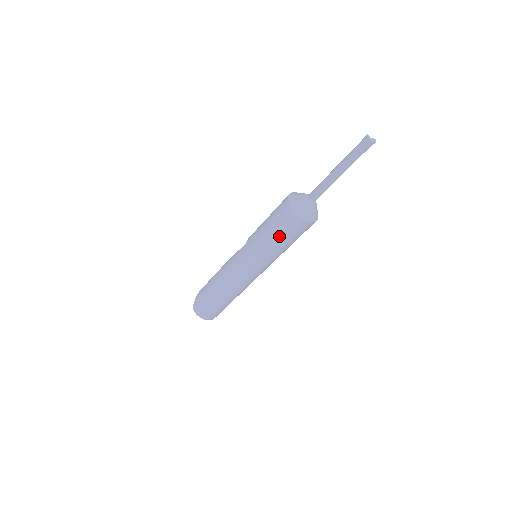
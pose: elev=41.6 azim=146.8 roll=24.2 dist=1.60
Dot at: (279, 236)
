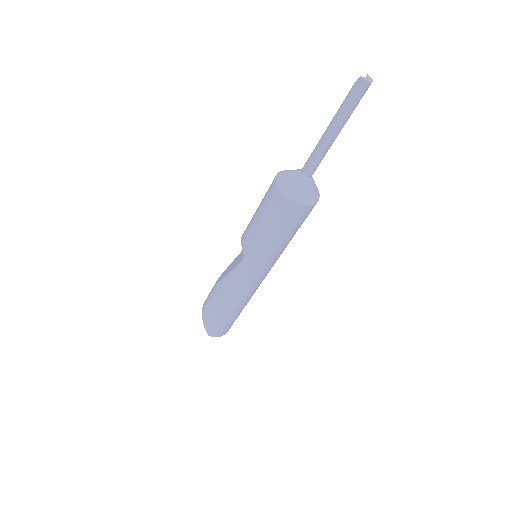
Dot at: (290, 233)
